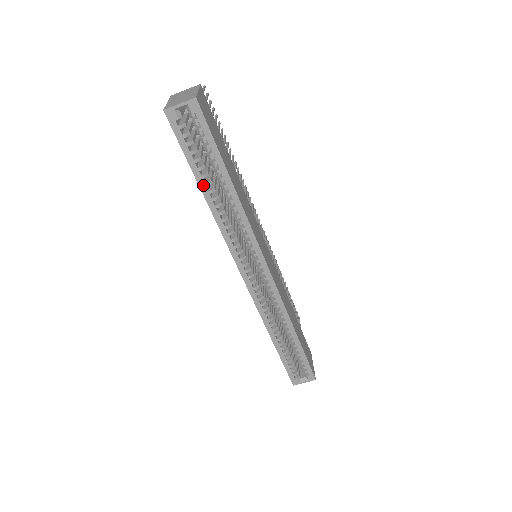
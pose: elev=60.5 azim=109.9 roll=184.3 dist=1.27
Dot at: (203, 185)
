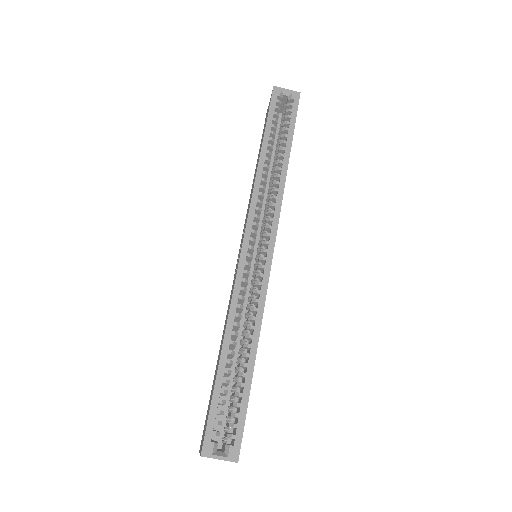
Dot at: (266, 144)
